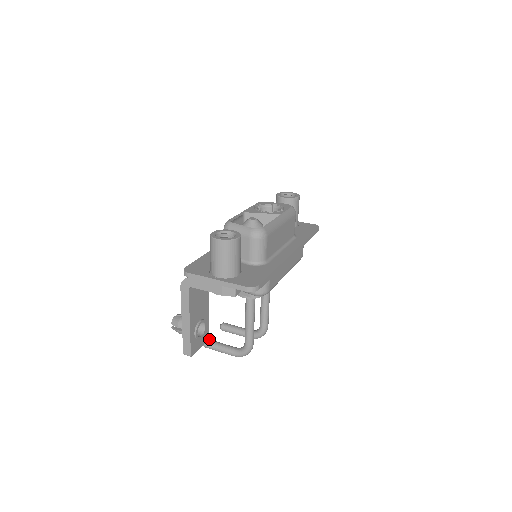
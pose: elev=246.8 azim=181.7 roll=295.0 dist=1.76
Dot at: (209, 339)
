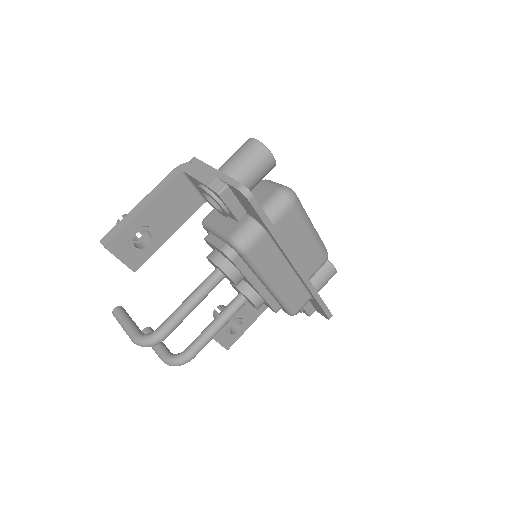
Dot at: occluded
